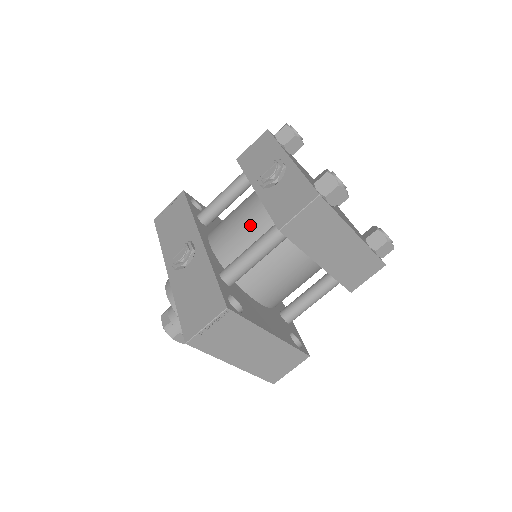
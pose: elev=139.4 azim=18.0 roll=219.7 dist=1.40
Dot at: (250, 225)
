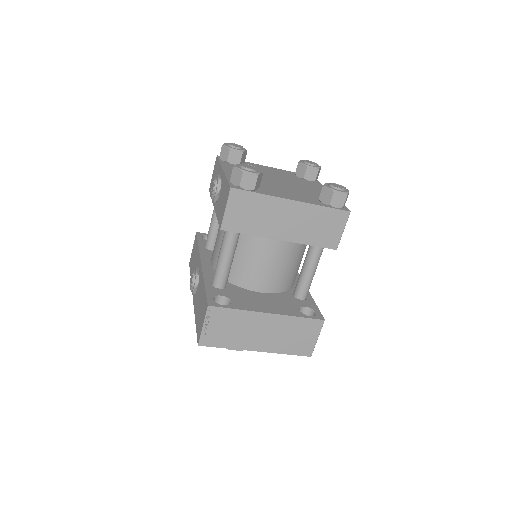
Dot at: (223, 235)
